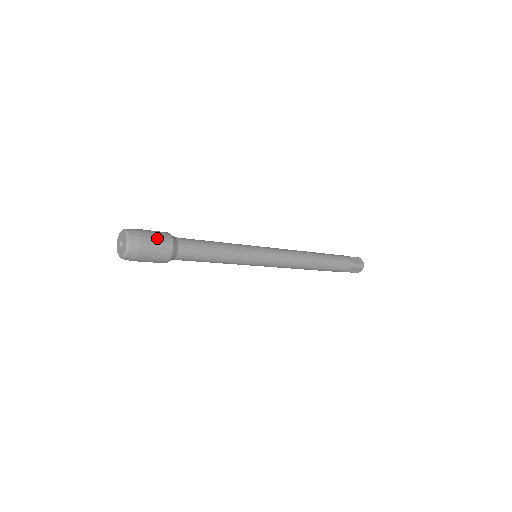
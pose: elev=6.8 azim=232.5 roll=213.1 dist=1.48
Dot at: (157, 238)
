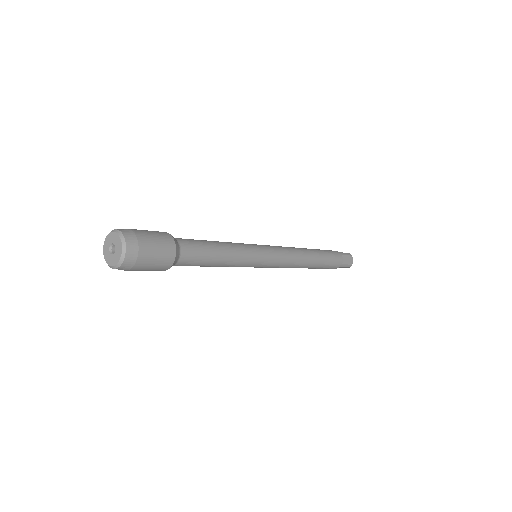
Dot at: (159, 253)
